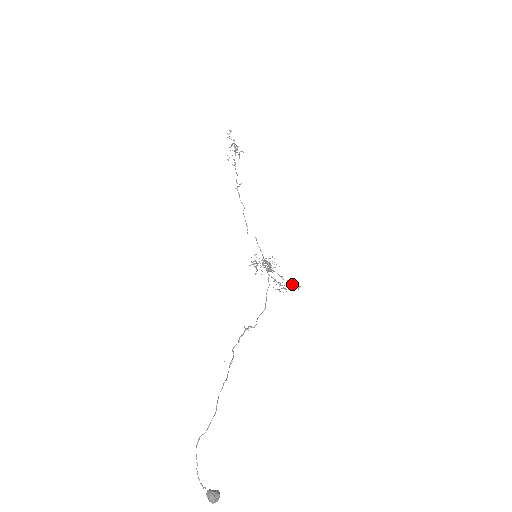
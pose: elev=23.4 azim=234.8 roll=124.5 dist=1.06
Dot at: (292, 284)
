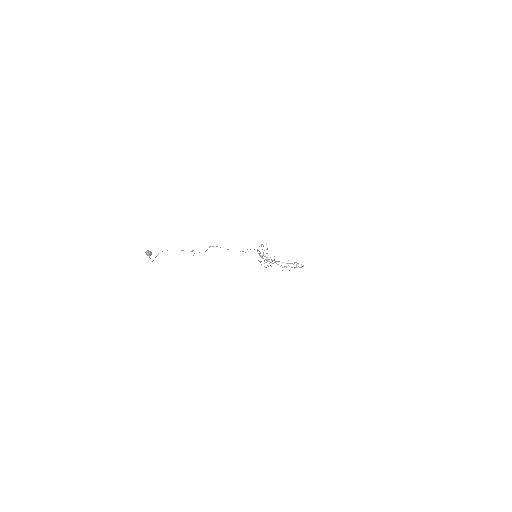
Dot at: occluded
